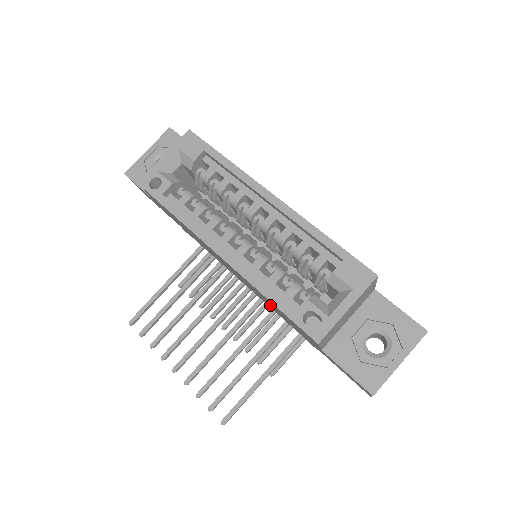
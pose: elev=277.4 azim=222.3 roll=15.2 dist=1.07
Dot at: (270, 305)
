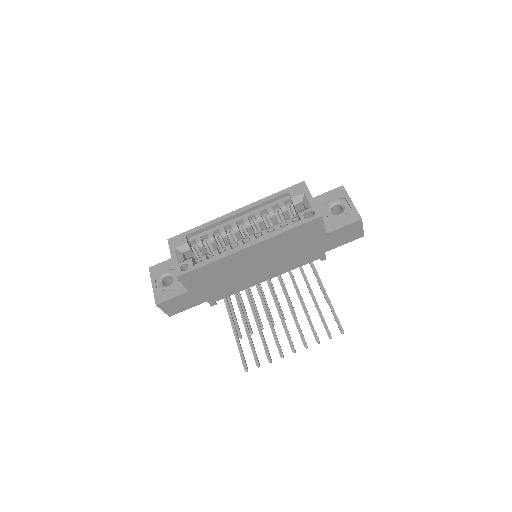
Dot at: (288, 256)
